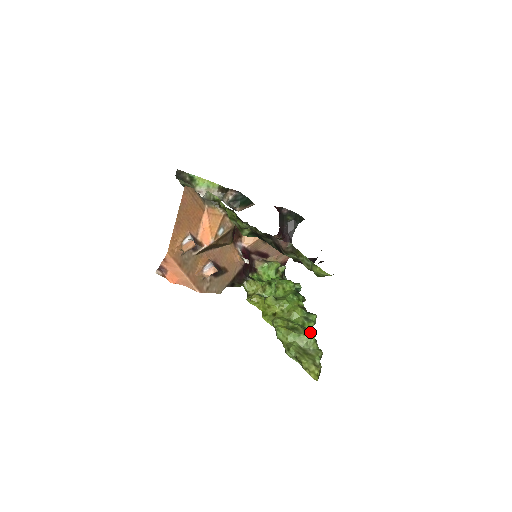
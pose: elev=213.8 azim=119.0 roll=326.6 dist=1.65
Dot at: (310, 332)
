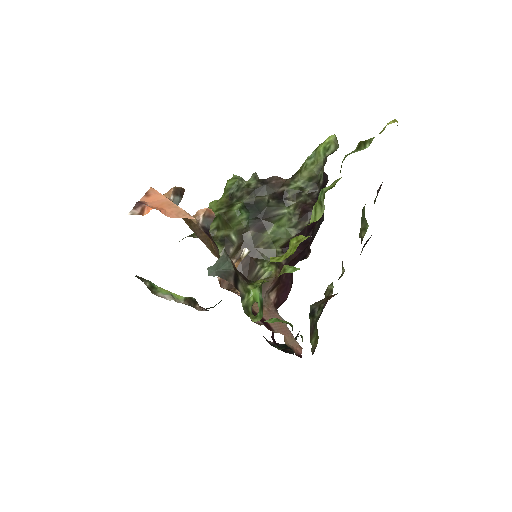
Dot at: occluded
